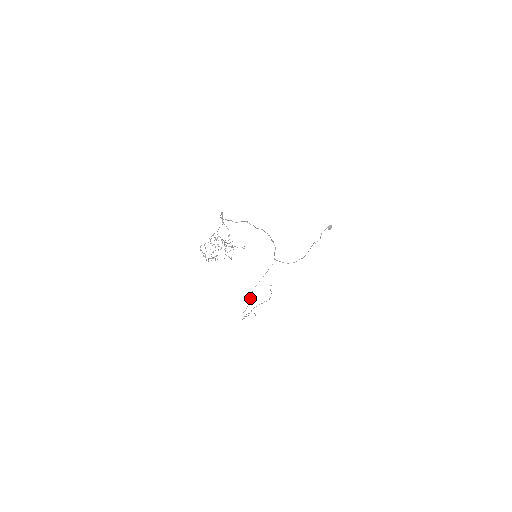
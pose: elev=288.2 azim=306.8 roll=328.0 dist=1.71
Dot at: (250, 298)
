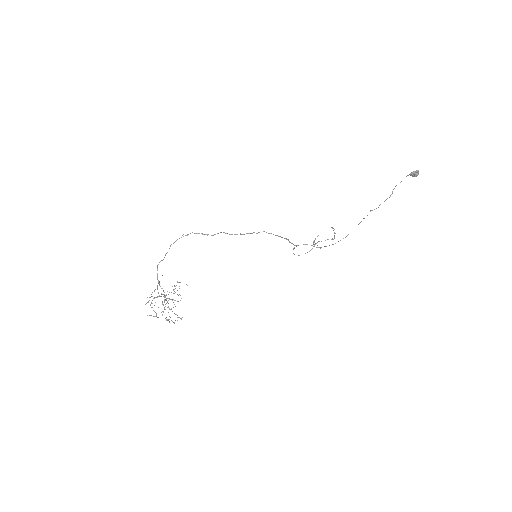
Dot at: (293, 253)
